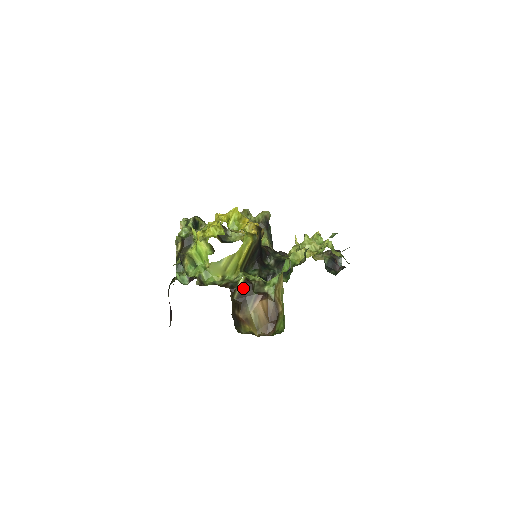
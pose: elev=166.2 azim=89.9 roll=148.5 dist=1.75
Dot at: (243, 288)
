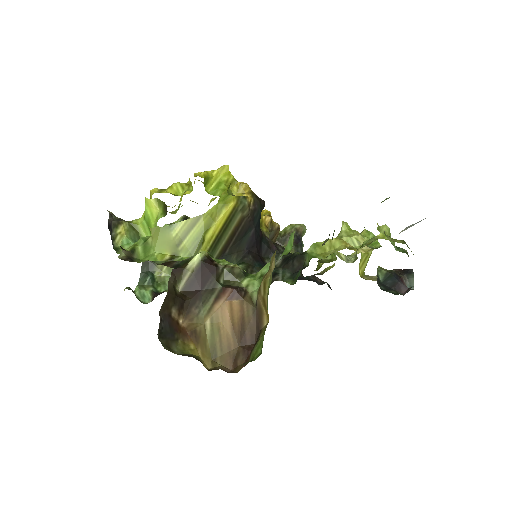
Dot at: (199, 272)
